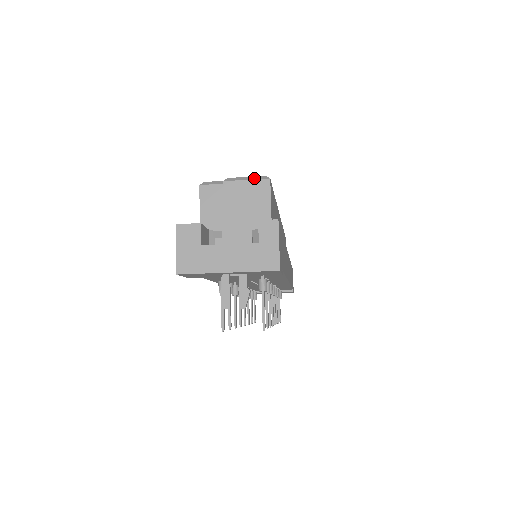
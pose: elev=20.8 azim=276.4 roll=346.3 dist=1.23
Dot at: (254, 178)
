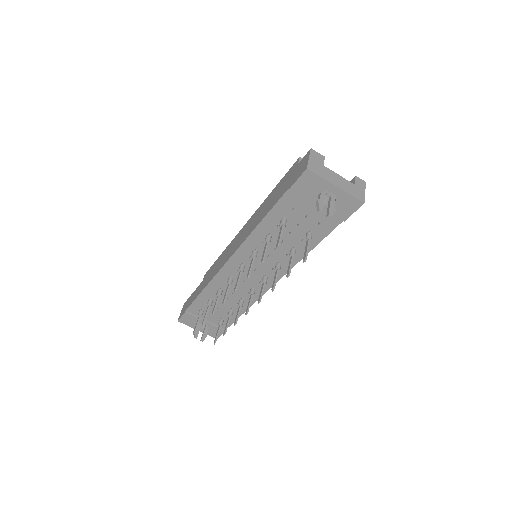
Dot at: occluded
